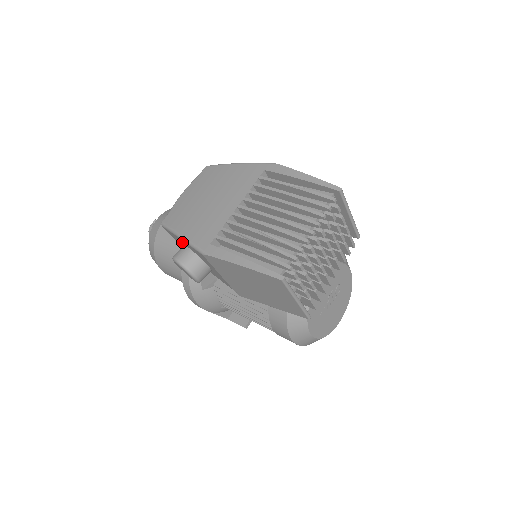
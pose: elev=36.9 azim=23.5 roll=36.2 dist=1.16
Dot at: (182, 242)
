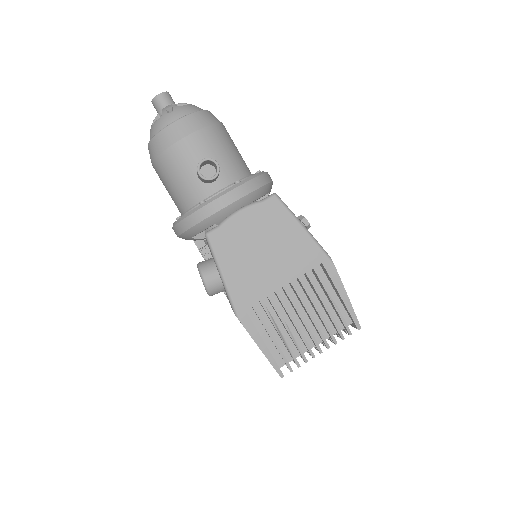
Dot at: occluded
